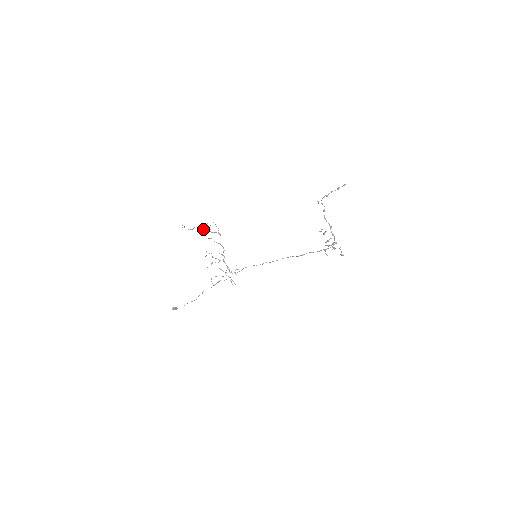
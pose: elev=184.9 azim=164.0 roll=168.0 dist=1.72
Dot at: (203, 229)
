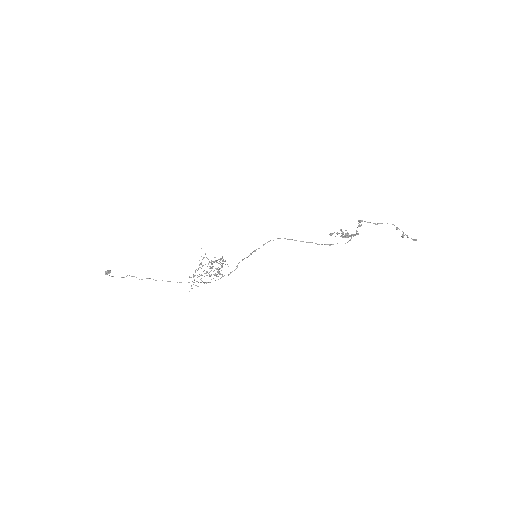
Dot at: (203, 265)
